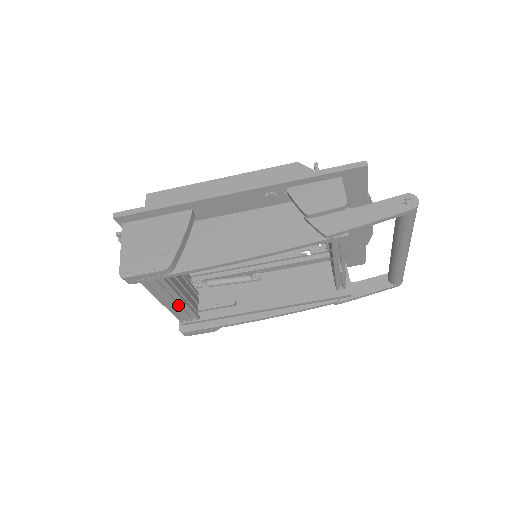
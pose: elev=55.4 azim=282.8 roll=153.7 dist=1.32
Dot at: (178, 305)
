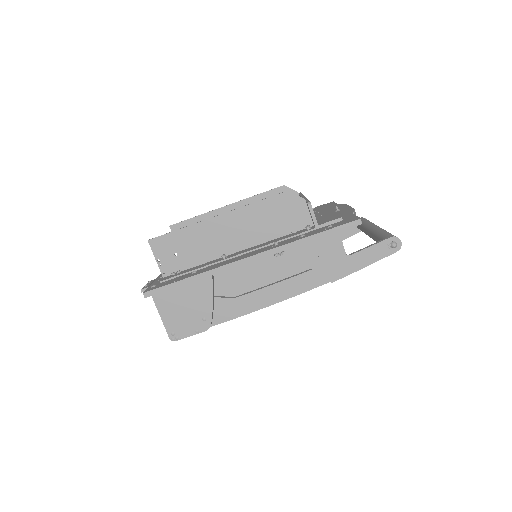
Dot at: occluded
